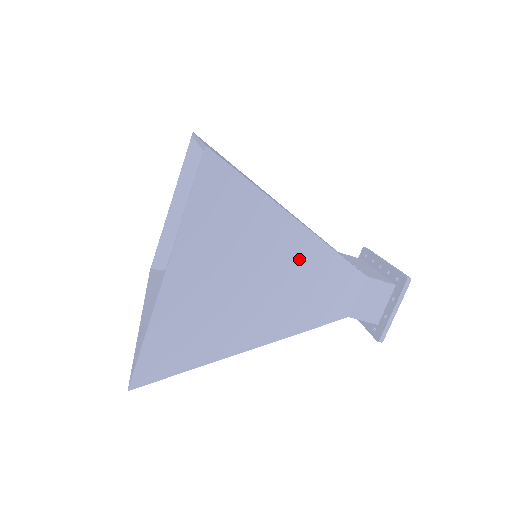
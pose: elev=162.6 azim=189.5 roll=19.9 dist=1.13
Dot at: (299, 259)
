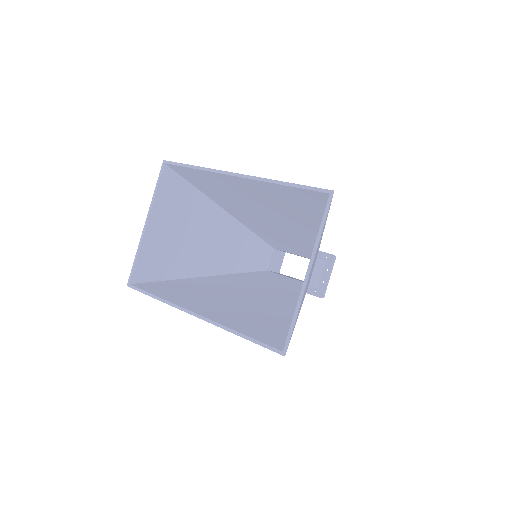
Dot at: (317, 252)
